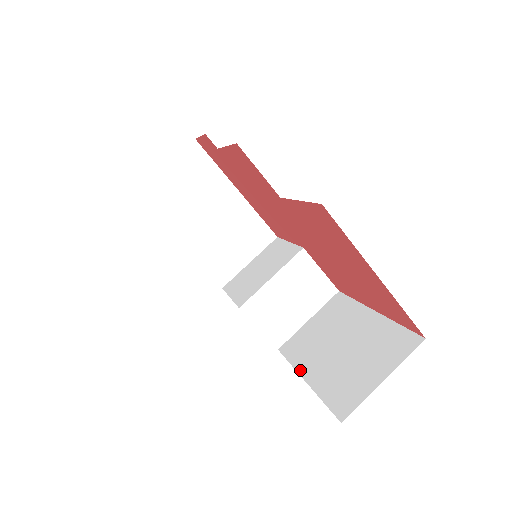
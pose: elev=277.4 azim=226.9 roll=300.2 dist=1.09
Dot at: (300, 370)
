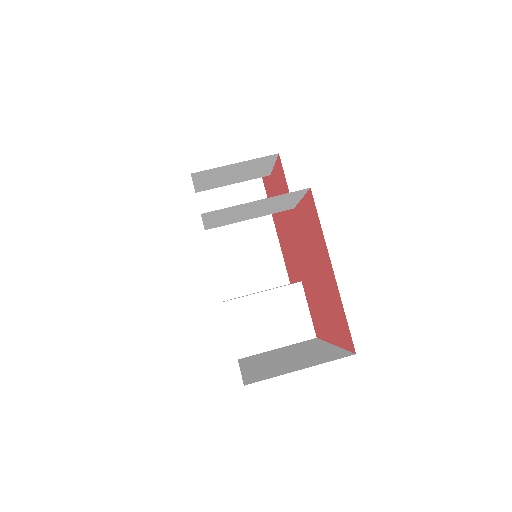
Dot at: (243, 366)
